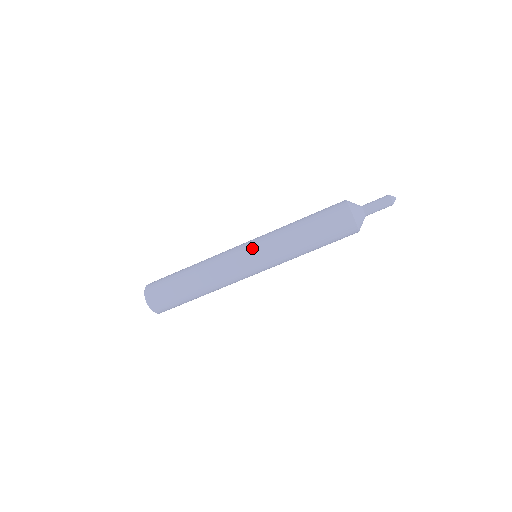
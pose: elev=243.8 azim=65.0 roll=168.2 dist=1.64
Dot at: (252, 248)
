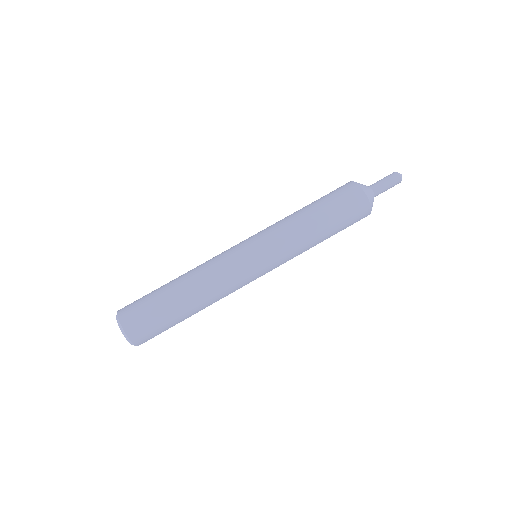
Dot at: (250, 239)
